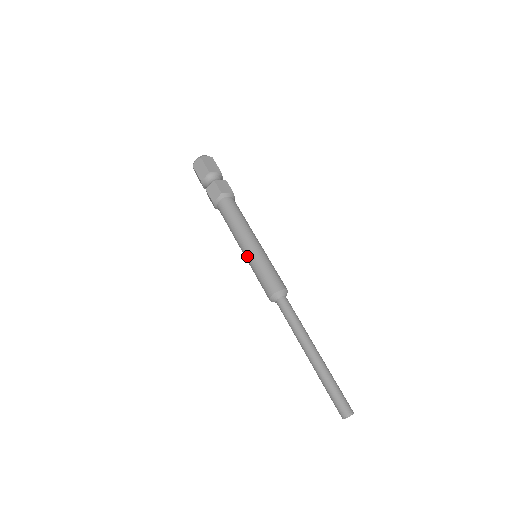
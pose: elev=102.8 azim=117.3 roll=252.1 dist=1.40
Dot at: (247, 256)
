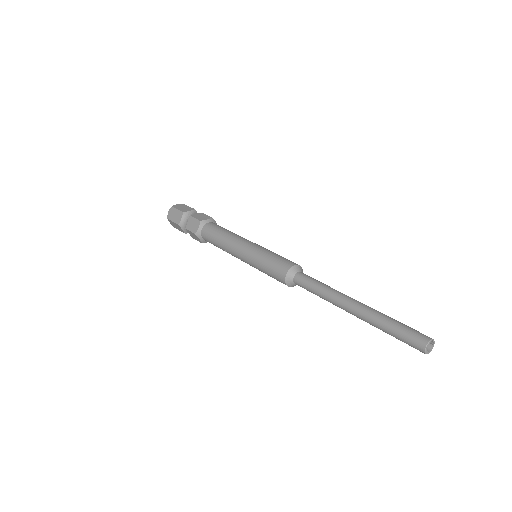
Dot at: (246, 258)
